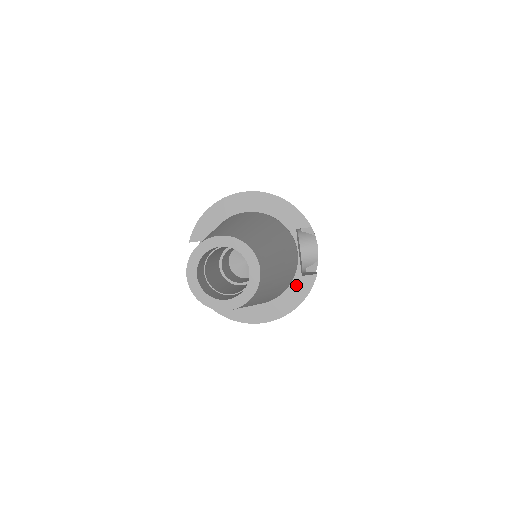
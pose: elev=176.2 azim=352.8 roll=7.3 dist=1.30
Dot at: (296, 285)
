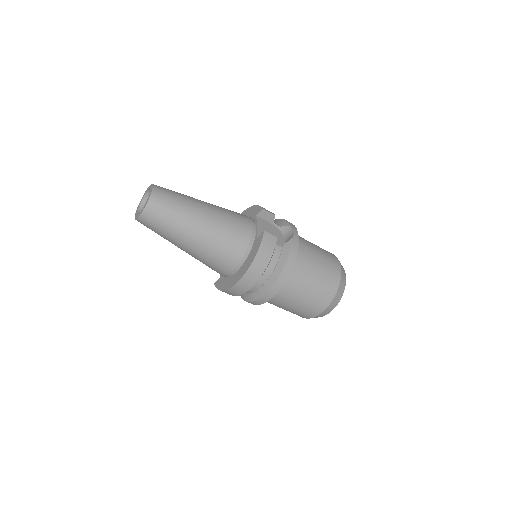
Dot at: (255, 245)
